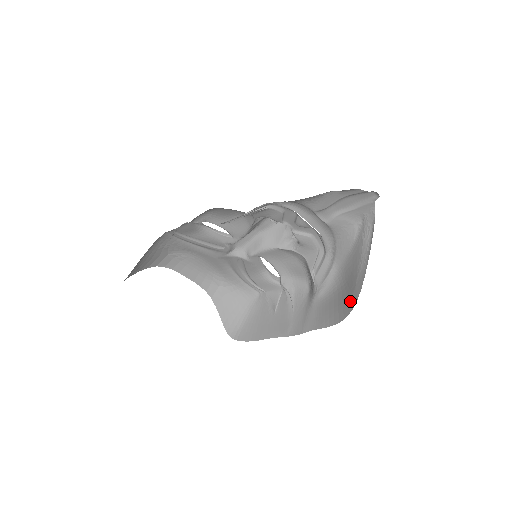
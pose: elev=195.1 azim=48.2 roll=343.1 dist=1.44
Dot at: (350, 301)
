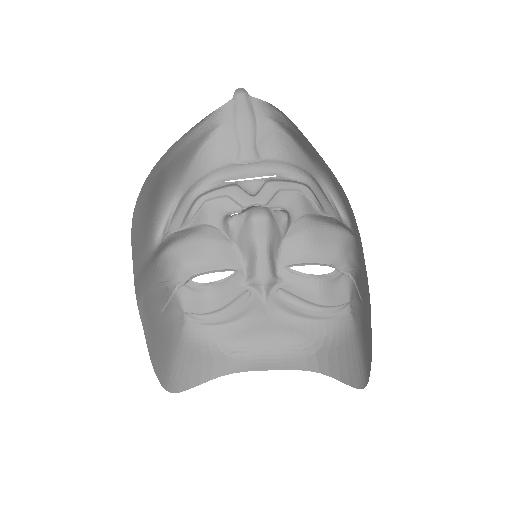
Dot at: (321, 160)
